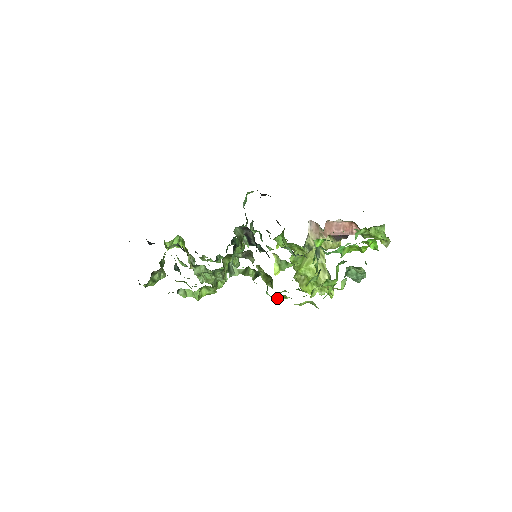
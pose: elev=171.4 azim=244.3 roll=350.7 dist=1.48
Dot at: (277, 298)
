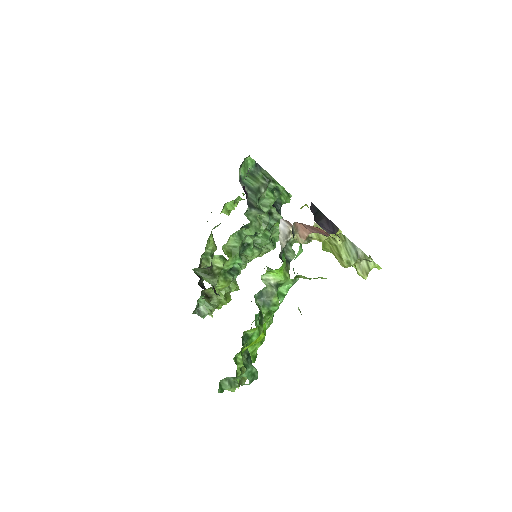
Dot at: occluded
